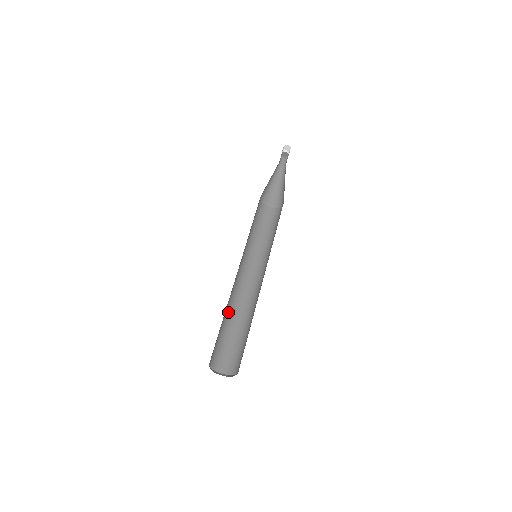
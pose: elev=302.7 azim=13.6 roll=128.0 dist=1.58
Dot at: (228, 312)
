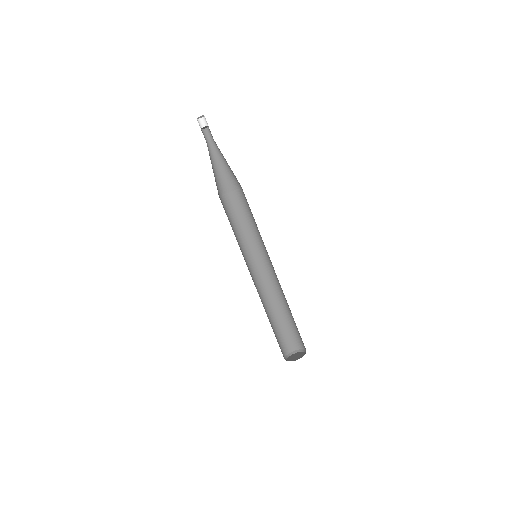
Dot at: (268, 310)
